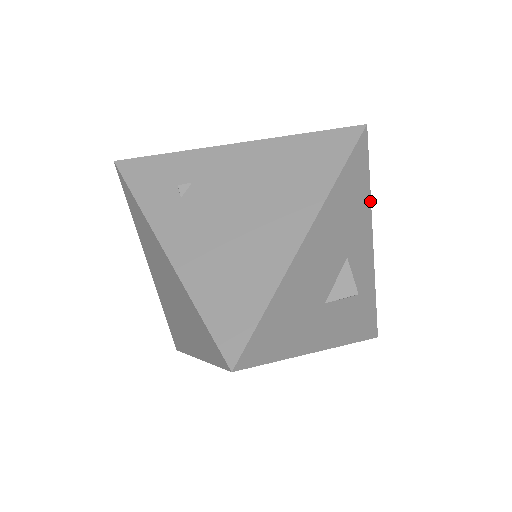
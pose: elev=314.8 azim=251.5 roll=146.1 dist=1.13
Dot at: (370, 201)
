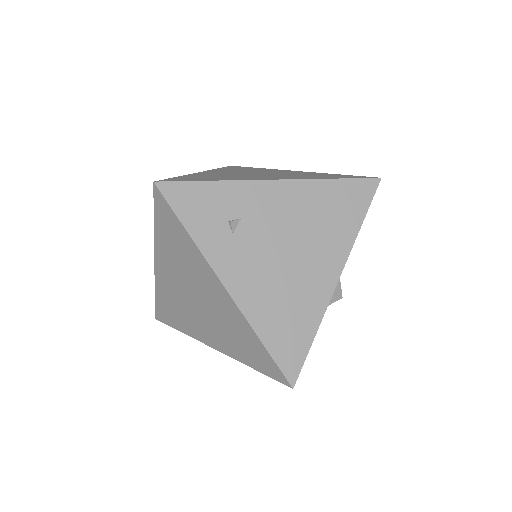
Dot at: occluded
